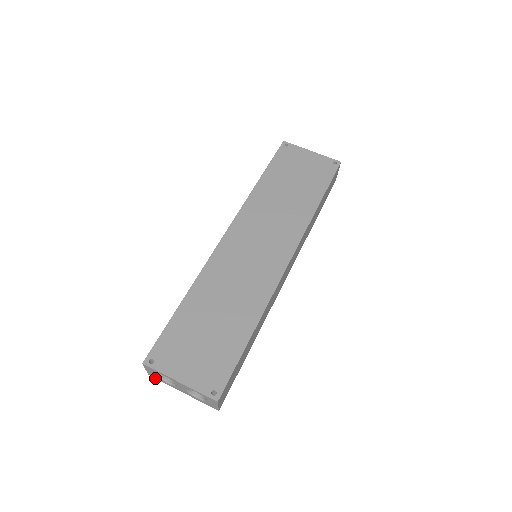
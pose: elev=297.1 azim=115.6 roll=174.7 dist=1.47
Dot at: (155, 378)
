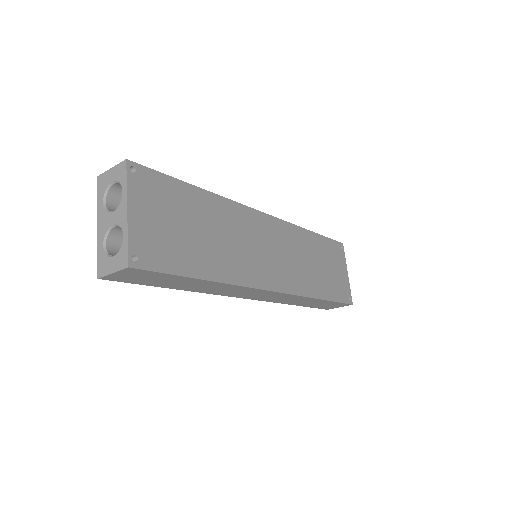
Dot at: (98, 185)
